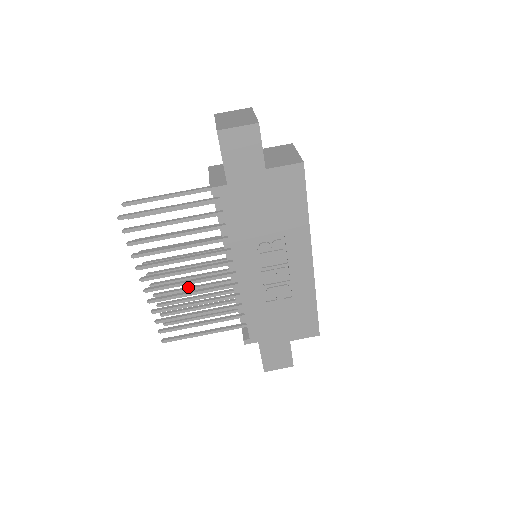
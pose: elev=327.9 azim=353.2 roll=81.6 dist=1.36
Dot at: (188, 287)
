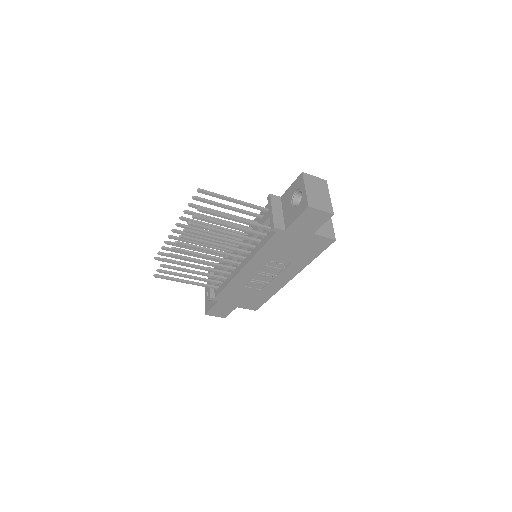
Dot at: occluded
